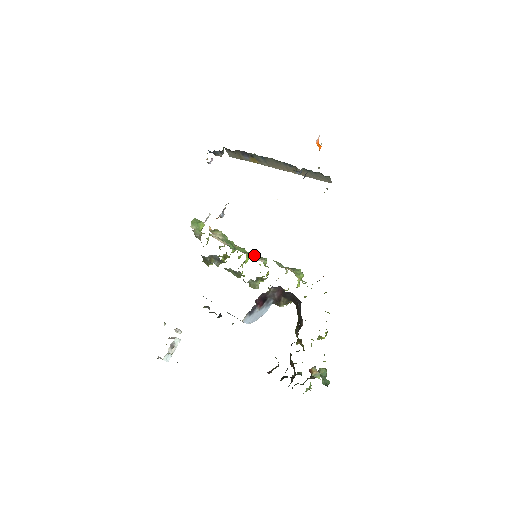
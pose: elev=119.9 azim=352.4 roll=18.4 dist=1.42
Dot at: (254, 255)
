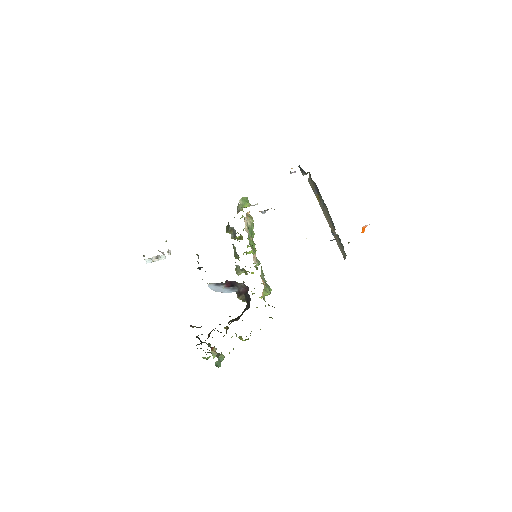
Dot at: (254, 254)
